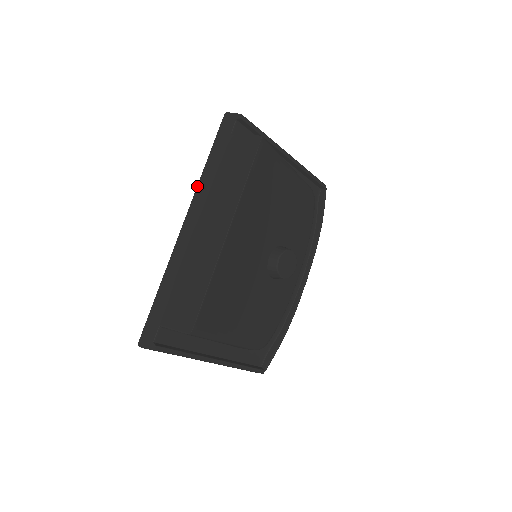
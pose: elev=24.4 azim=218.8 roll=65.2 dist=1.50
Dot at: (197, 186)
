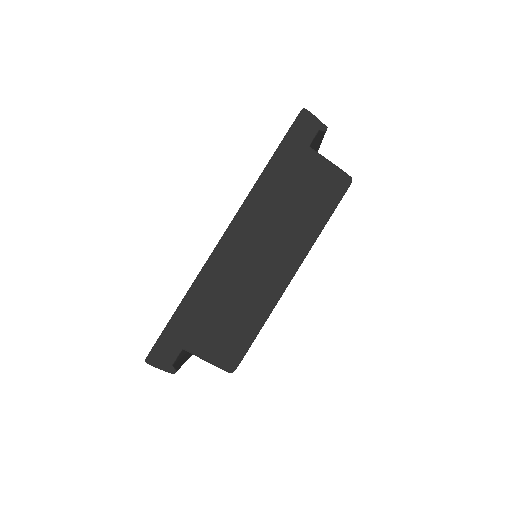
Dot at: (251, 191)
